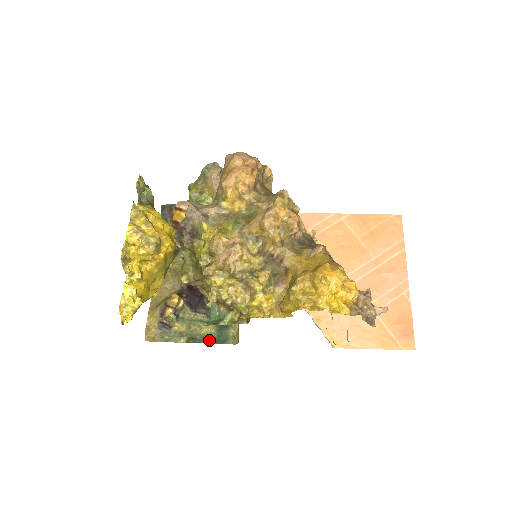
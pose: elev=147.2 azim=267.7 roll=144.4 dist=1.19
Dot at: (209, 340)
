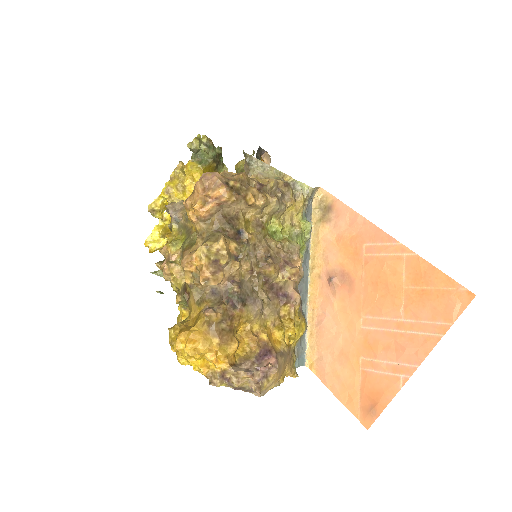
Dot at: occluded
